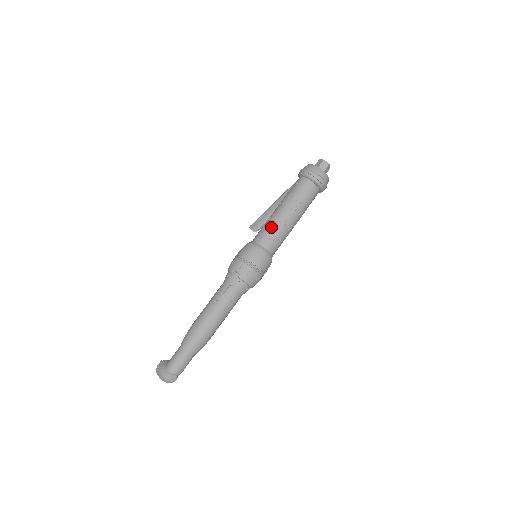
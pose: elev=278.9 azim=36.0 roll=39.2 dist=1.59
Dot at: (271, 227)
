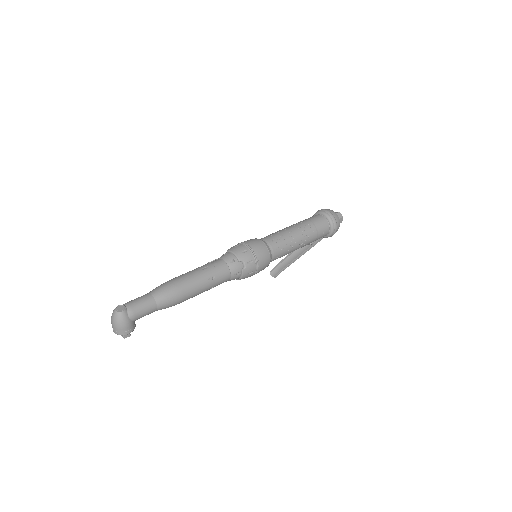
Dot at: occluded
